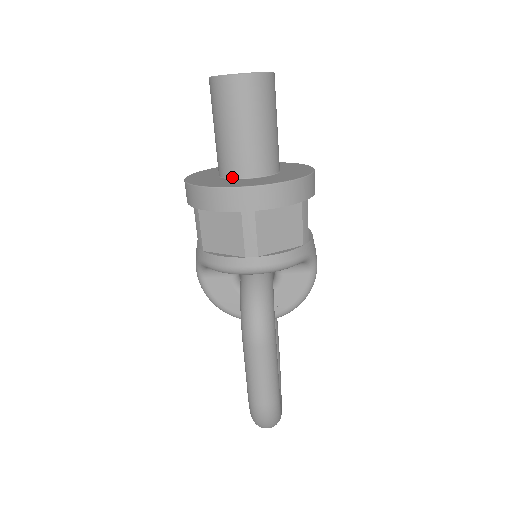
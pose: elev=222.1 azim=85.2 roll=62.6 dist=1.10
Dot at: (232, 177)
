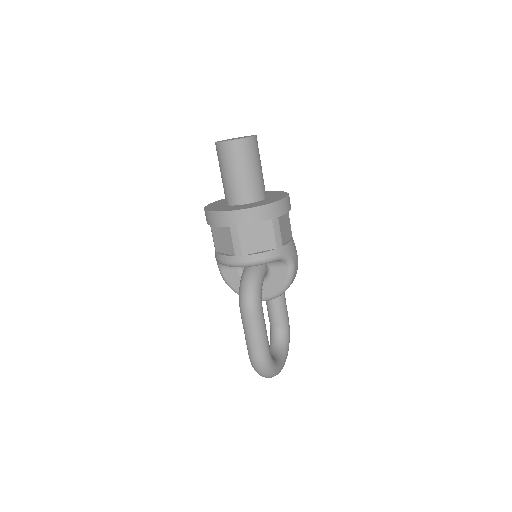
Dot at: (230, 204)
